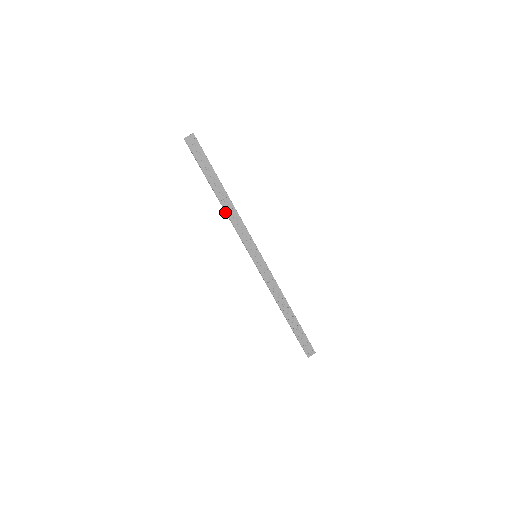
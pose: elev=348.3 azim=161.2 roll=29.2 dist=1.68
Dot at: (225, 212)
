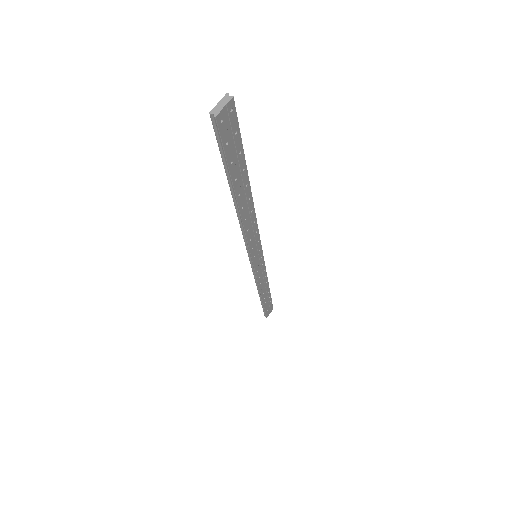
Dot at: occluded
